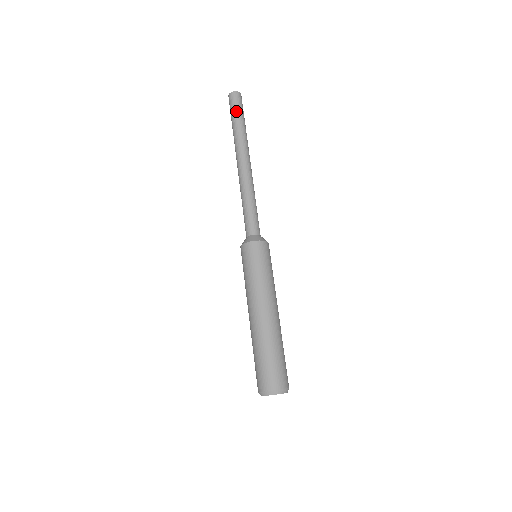
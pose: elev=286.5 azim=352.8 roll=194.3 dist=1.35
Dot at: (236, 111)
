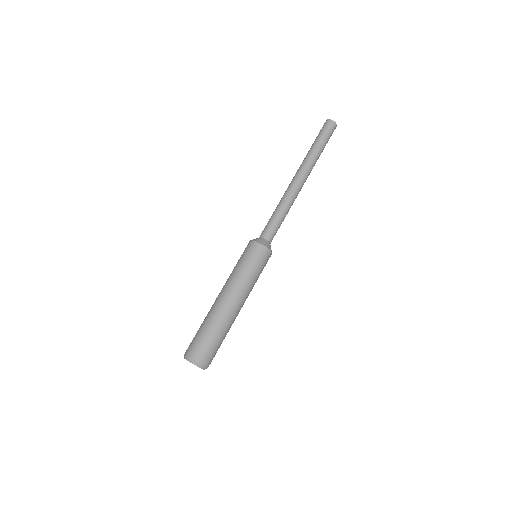
Dot at: (319, 136)
